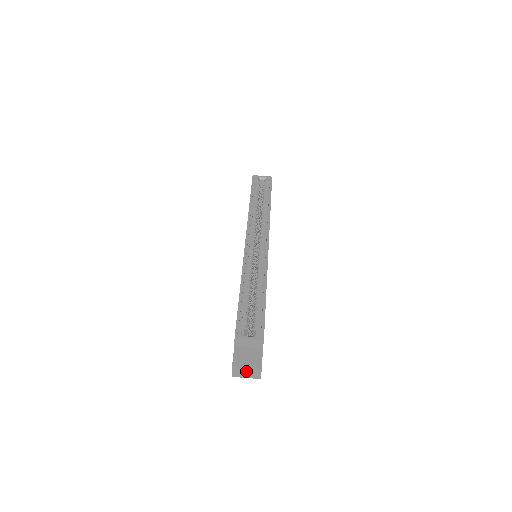
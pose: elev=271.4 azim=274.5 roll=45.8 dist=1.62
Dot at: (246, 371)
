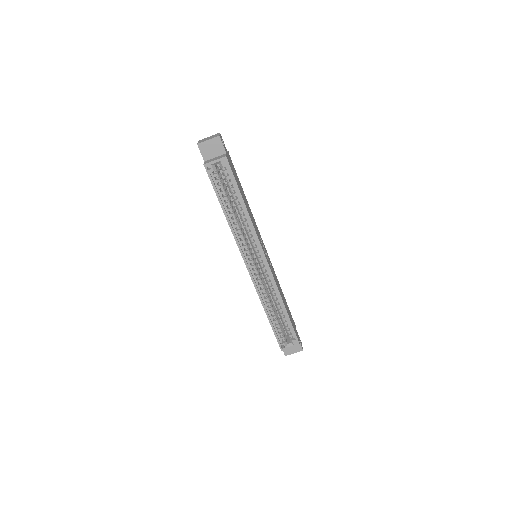
Dot at: occluded
